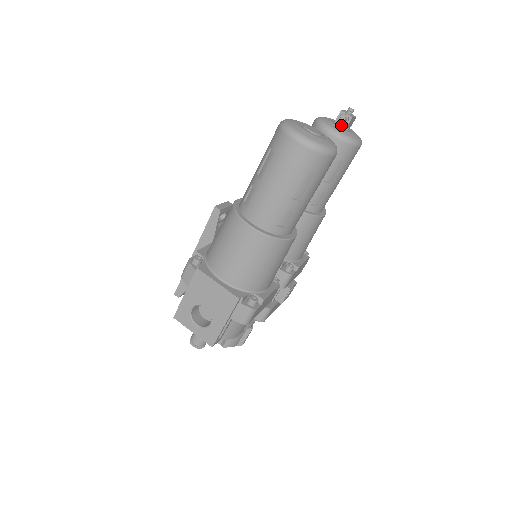
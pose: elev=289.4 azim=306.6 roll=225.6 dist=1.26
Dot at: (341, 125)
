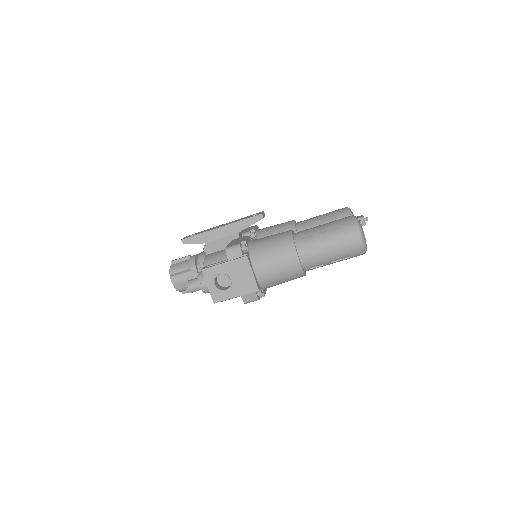
Dot at: occluded
